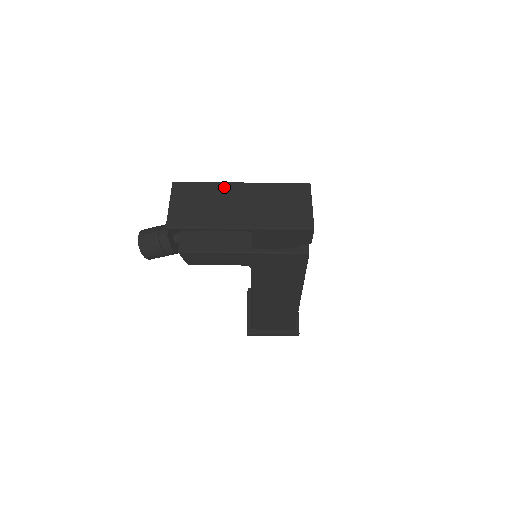
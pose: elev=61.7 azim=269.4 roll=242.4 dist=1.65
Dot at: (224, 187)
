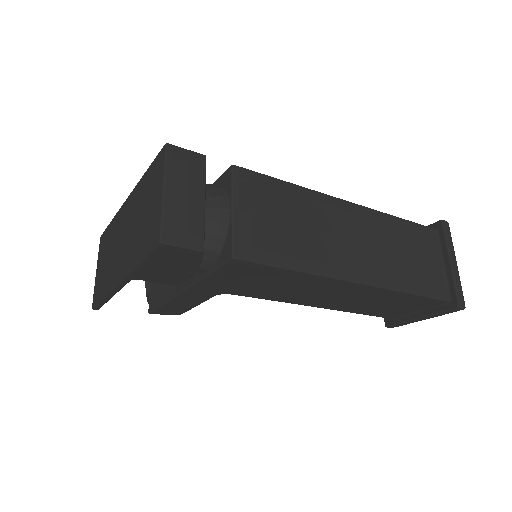
Dot at: (118, 218)
